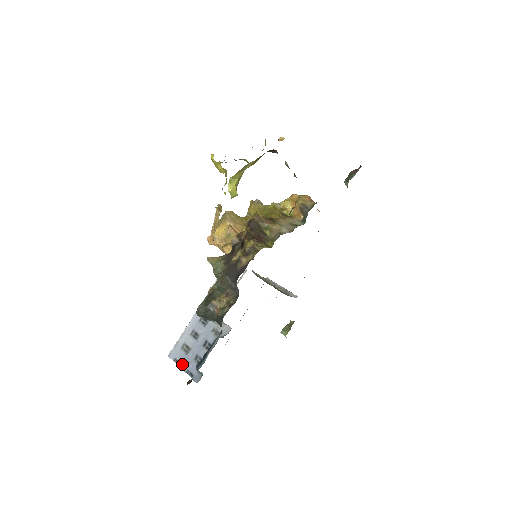
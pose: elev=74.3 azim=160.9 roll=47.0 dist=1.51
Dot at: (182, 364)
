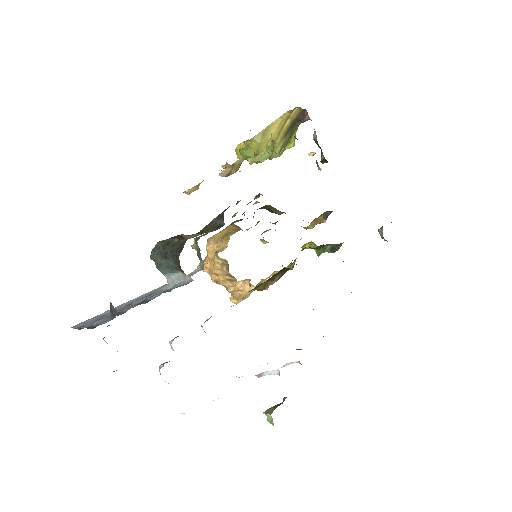
Dot at: (87, 324)
